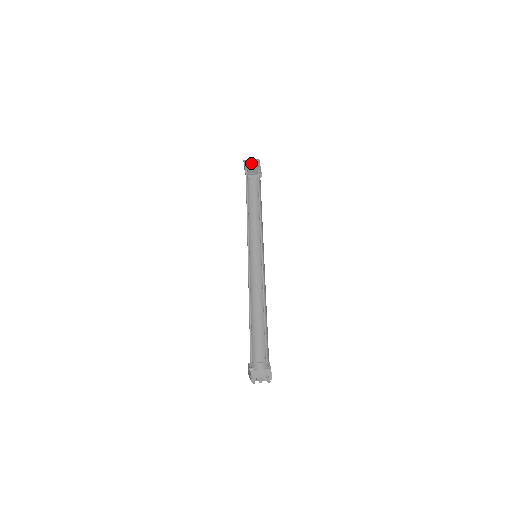
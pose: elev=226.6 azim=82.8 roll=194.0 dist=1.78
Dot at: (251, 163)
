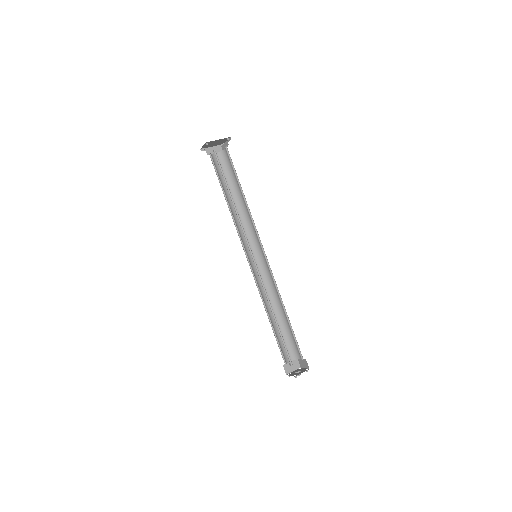
Dot at: (208, 145)
